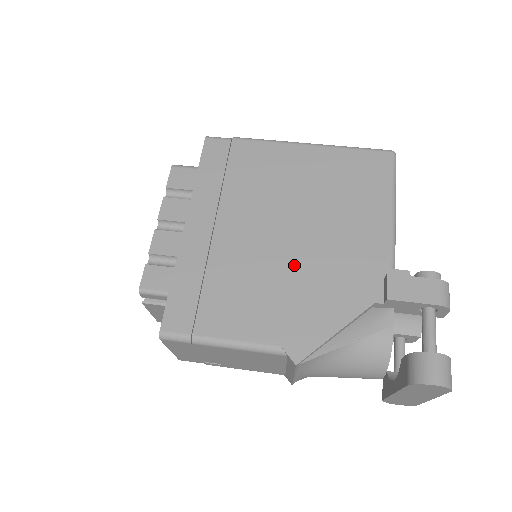
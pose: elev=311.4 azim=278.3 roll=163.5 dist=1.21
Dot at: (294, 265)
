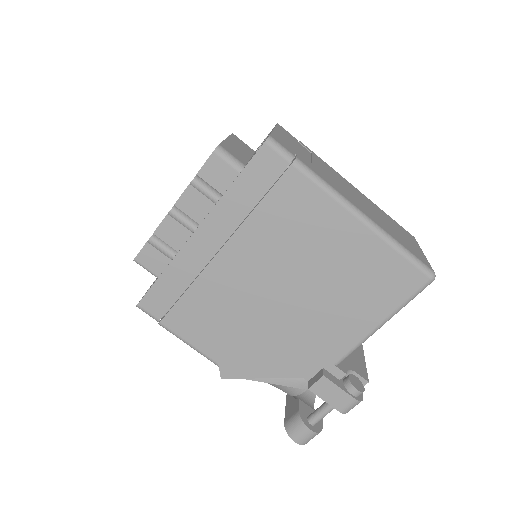
Dot at: (265, 321)
